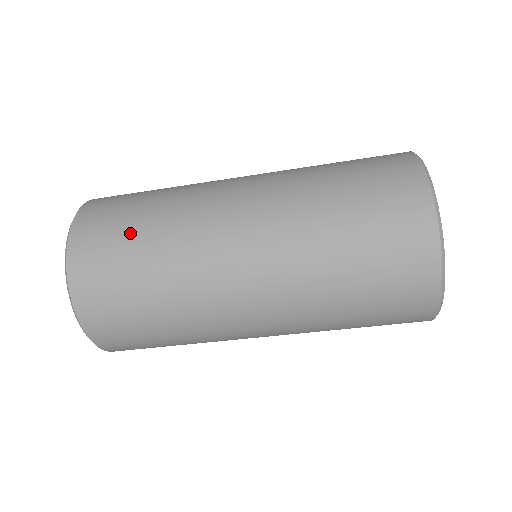
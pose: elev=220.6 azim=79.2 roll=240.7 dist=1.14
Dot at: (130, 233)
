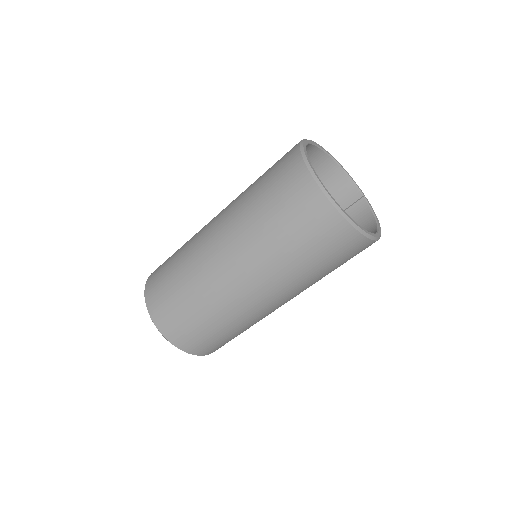
Dot at: (171, 258)
